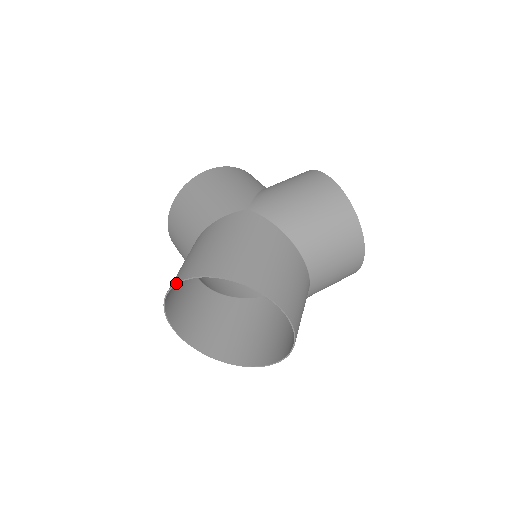
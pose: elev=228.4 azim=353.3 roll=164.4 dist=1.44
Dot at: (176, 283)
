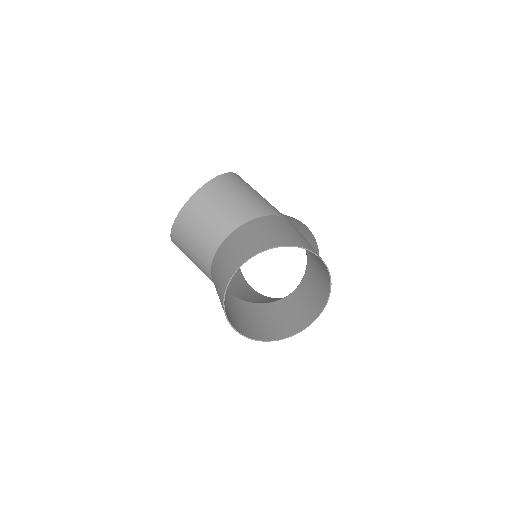
Dot at: (282, 246)
